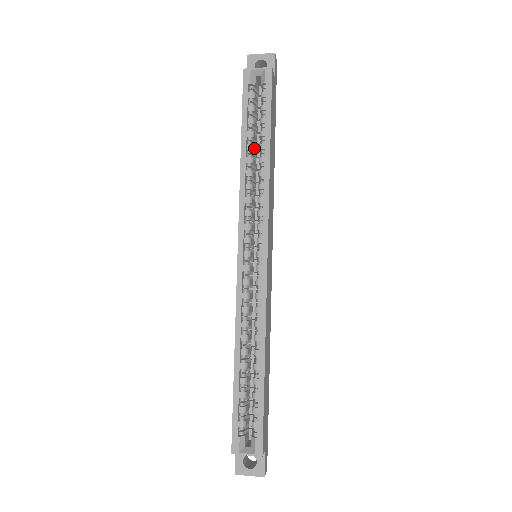
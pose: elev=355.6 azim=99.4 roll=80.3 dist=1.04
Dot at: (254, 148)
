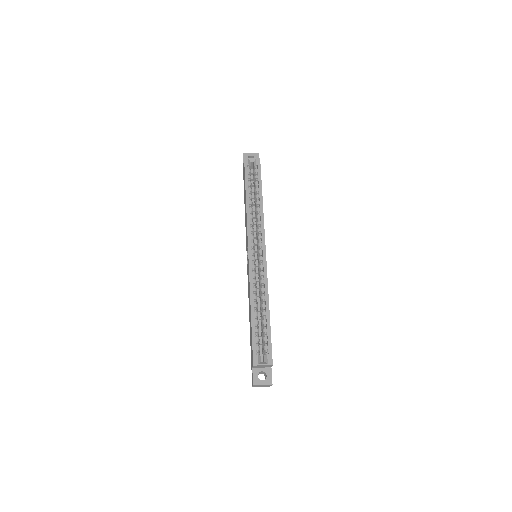
Dot at: occluded
